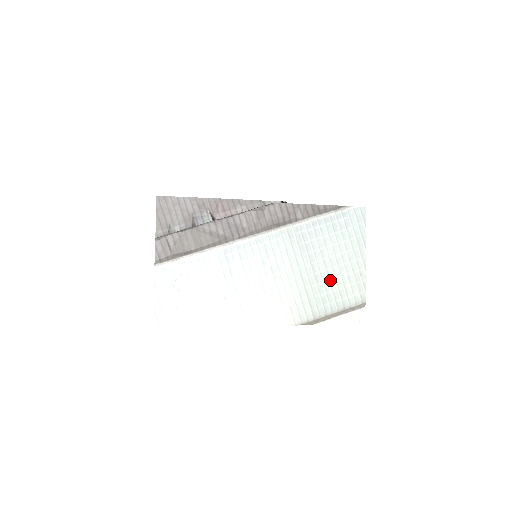
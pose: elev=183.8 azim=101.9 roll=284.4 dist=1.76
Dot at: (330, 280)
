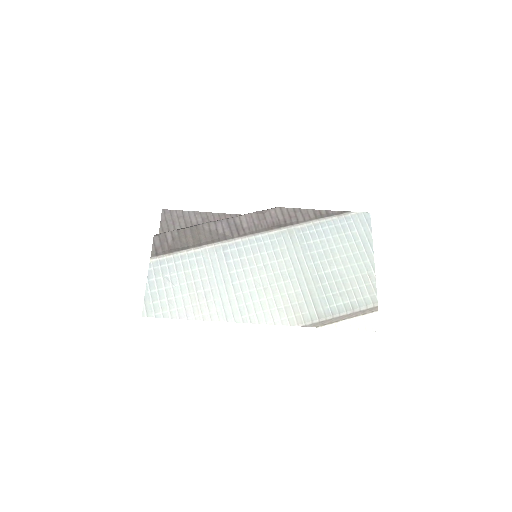
Dot at: (336, 280)
